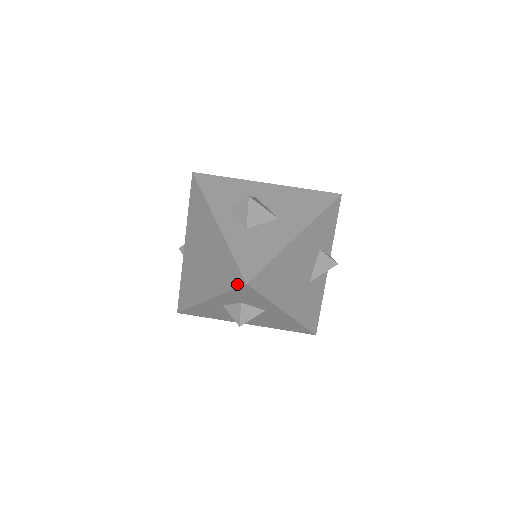
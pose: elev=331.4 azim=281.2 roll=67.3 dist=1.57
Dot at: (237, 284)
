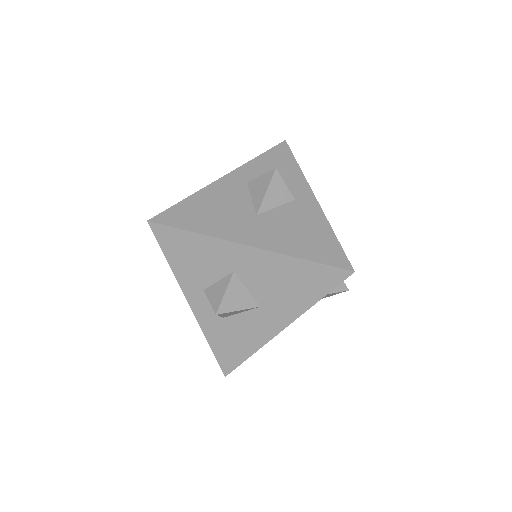
Dot at: occluded
